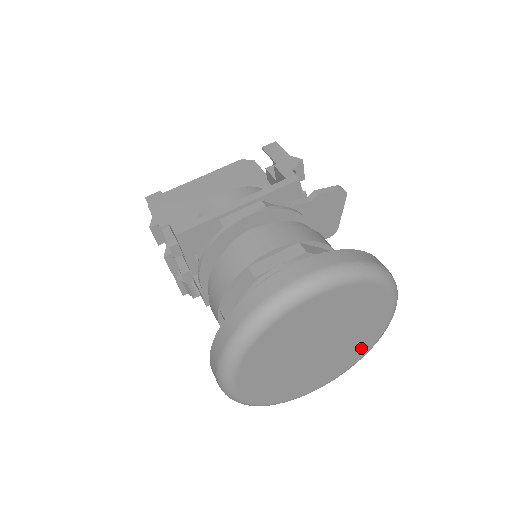
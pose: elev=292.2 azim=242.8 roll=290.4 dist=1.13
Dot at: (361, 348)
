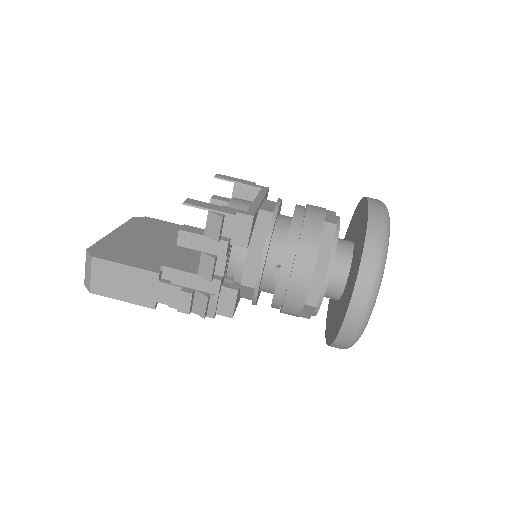
Dot at: occluded
